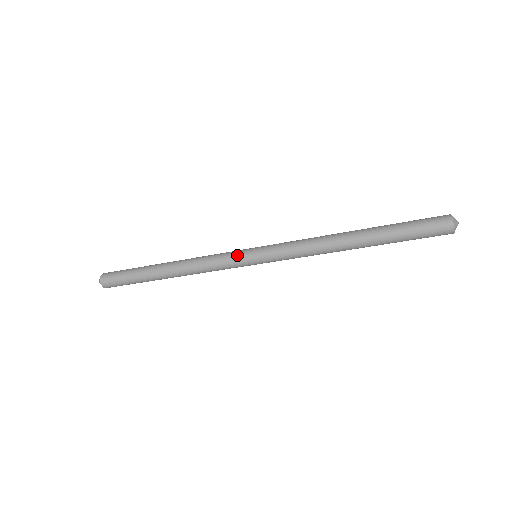
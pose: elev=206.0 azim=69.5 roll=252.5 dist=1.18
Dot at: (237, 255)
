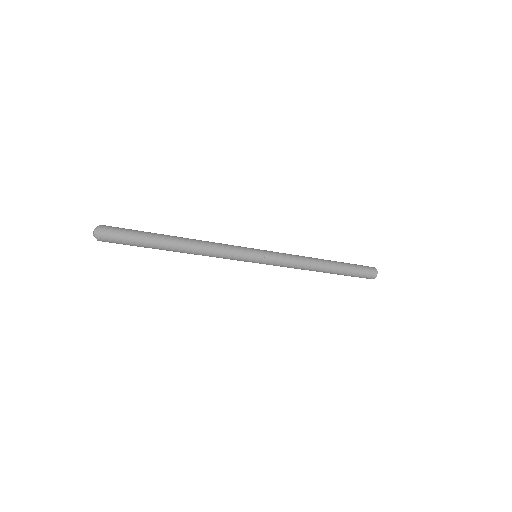
Dot at: (246, 256)
